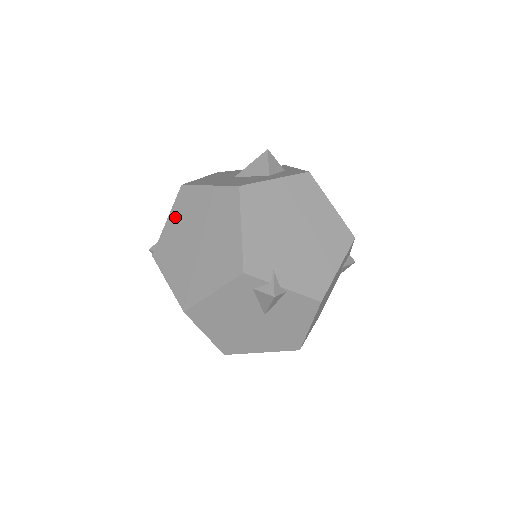
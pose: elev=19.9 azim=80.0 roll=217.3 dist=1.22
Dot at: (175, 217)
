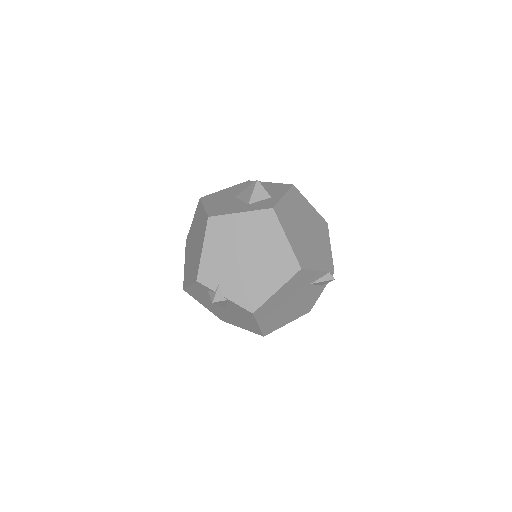
Dot at: (194, 220)
